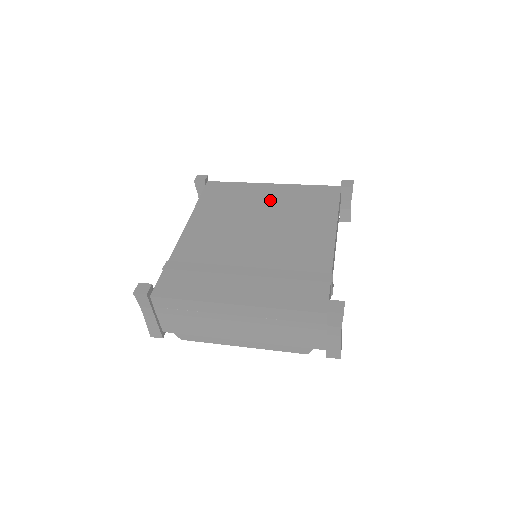
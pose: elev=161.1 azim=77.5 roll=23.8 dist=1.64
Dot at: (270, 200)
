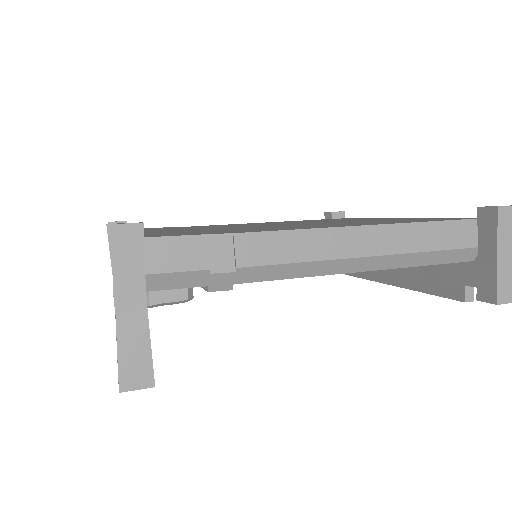
Dot at: (359, 220)
